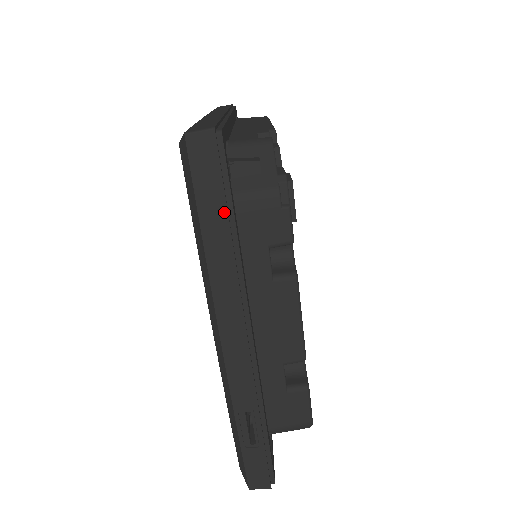
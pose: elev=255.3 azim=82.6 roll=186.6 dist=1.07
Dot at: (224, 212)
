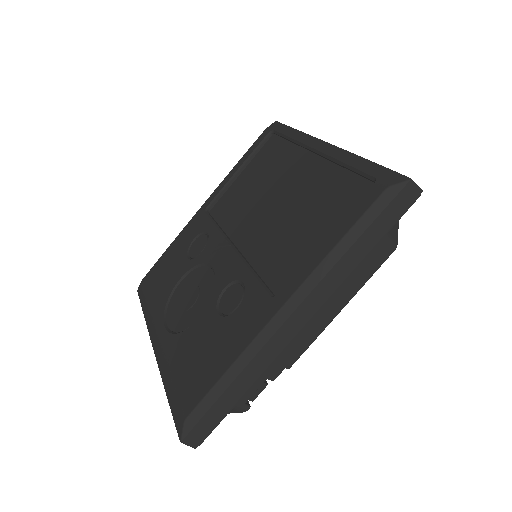
Dot at: occluded
